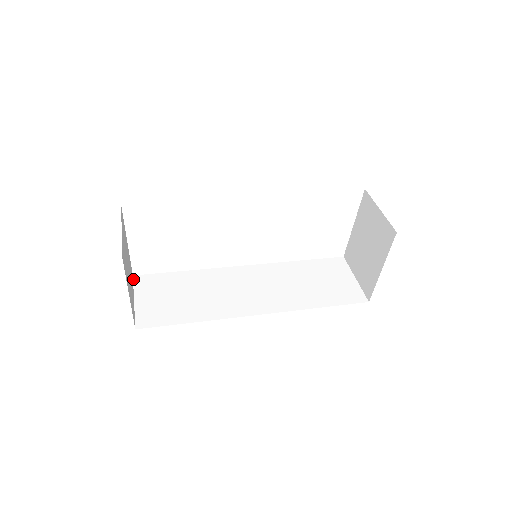
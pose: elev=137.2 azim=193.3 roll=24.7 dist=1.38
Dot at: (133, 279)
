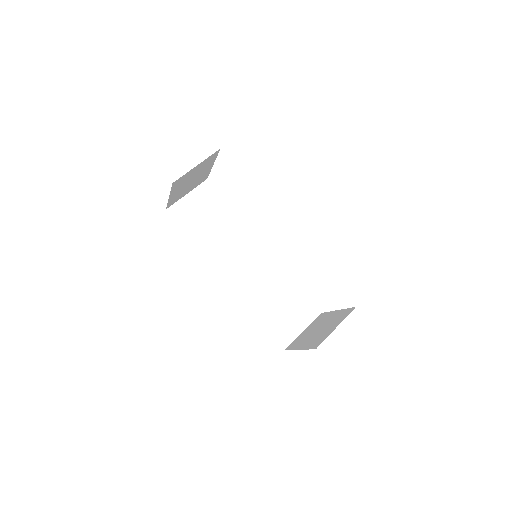
Dot at: (204, 181)
